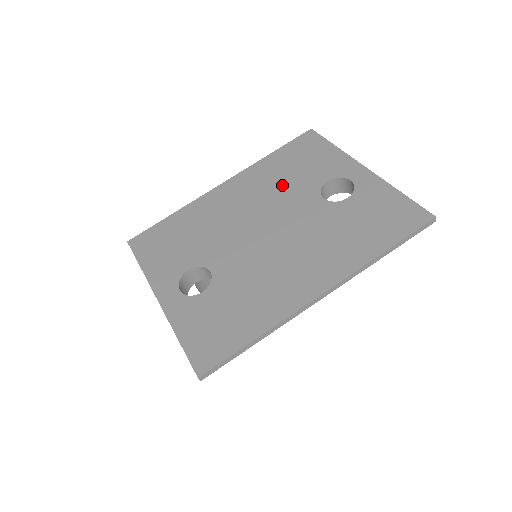
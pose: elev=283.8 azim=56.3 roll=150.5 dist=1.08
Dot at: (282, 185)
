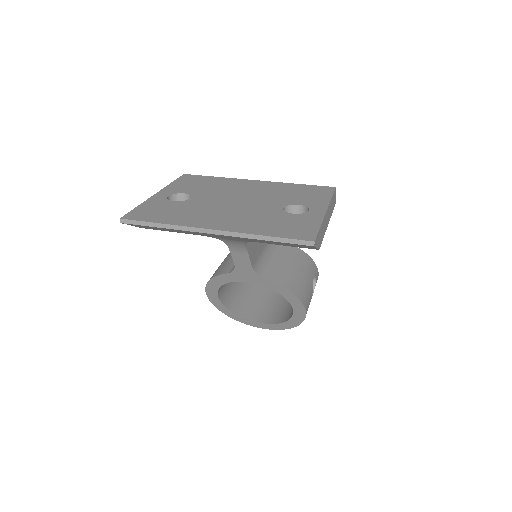
Dot at: (278, 194)
